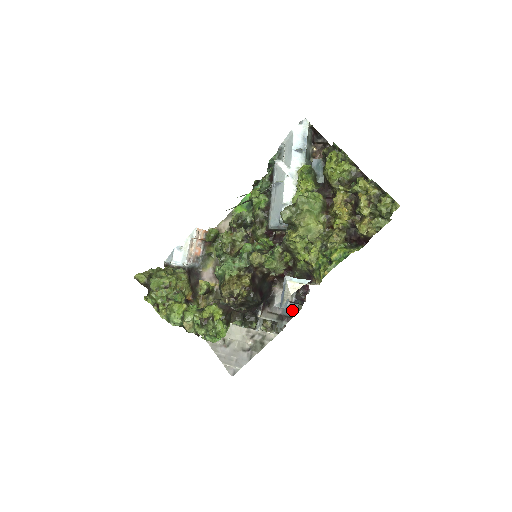
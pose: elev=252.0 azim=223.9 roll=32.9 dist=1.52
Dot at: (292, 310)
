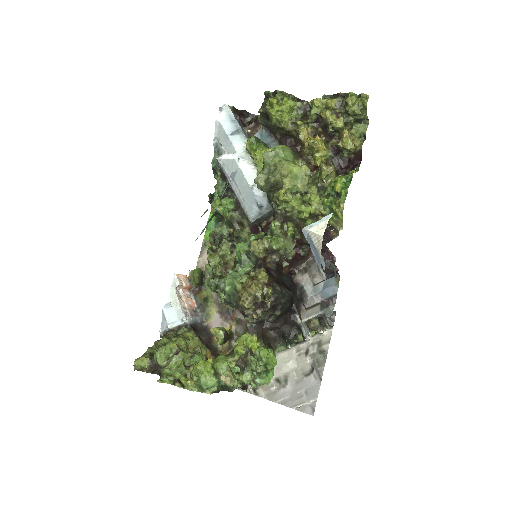
Dot at: (331, 287)
